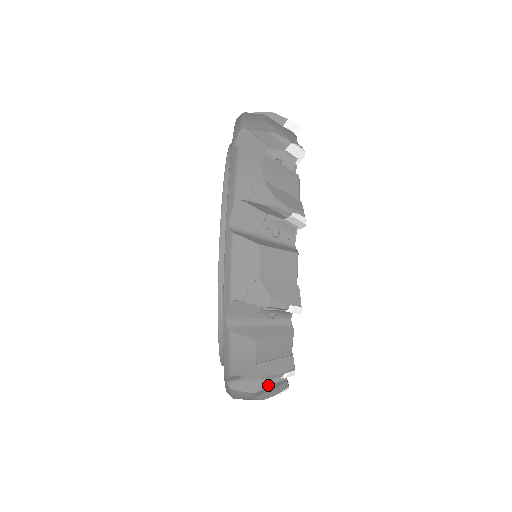
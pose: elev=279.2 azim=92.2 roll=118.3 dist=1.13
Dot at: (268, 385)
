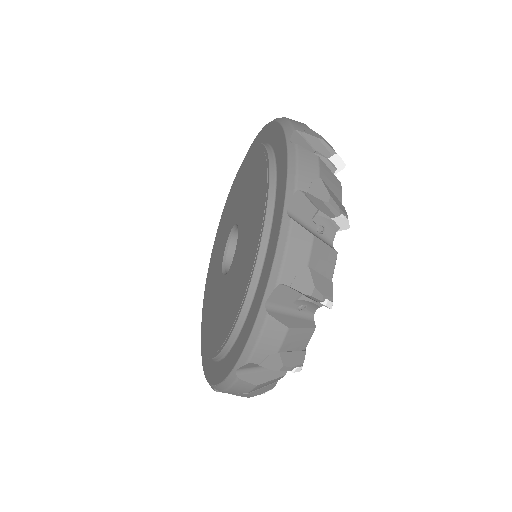
Dot at: occluded
